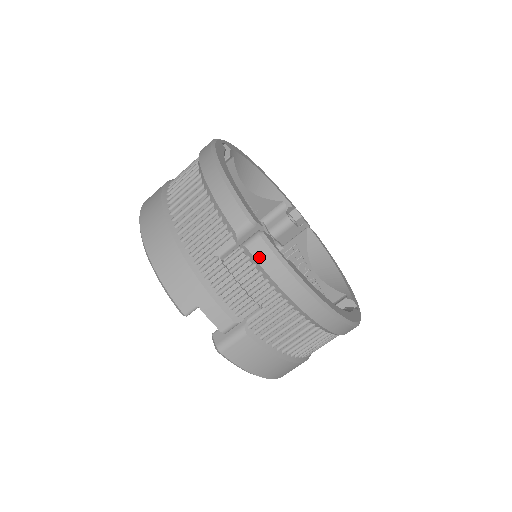
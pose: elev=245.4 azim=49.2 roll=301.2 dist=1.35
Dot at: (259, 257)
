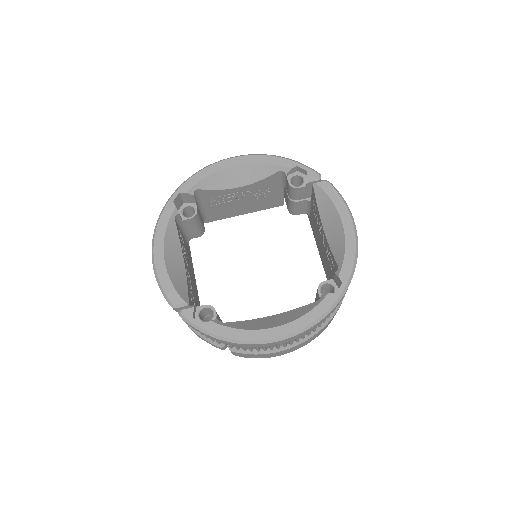
Dot at: occluded
